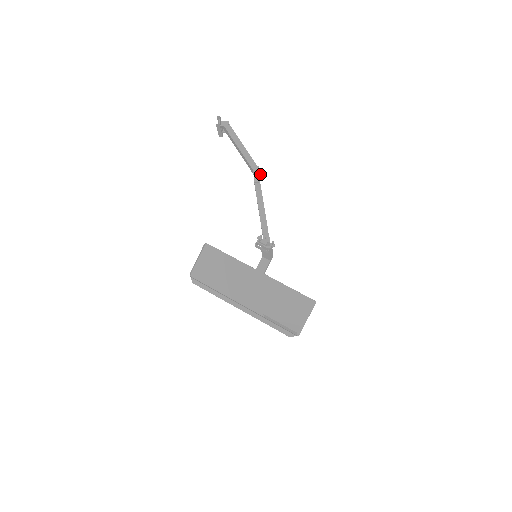
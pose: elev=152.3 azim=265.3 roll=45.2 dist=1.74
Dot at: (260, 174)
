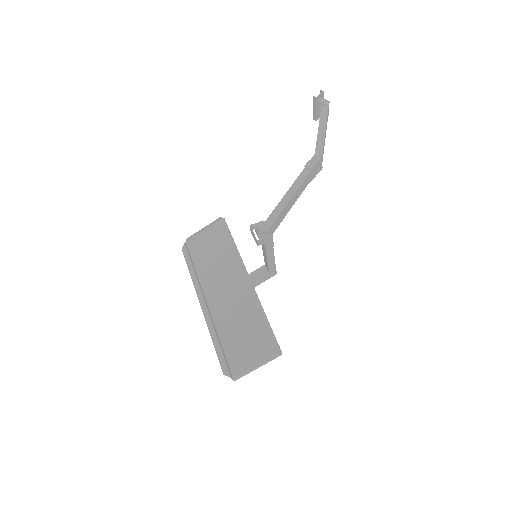
Dot at: (321, 167)
